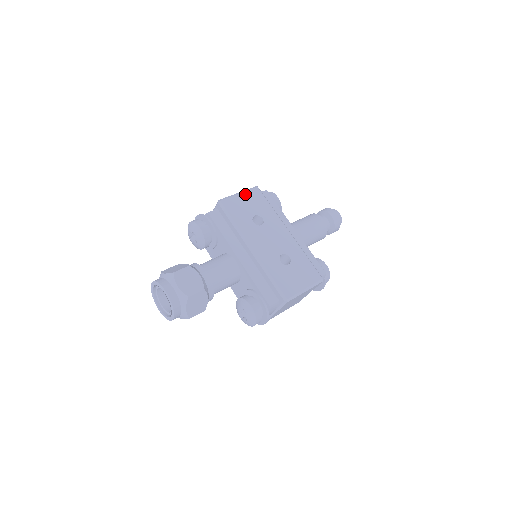
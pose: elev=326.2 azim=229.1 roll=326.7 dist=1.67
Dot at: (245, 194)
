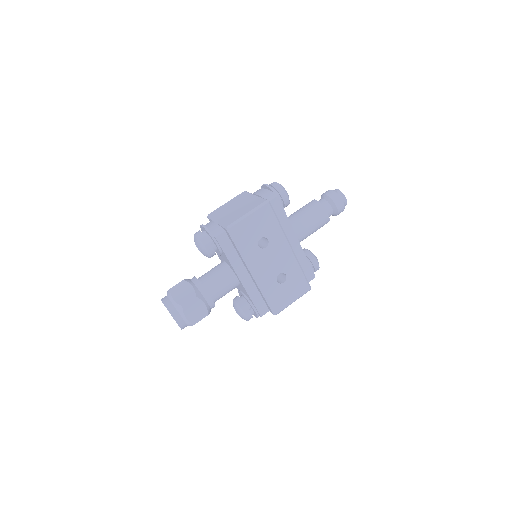
Dot at: (255, 215)
